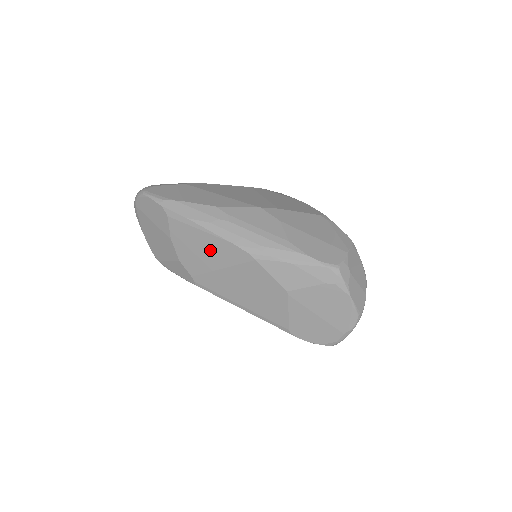
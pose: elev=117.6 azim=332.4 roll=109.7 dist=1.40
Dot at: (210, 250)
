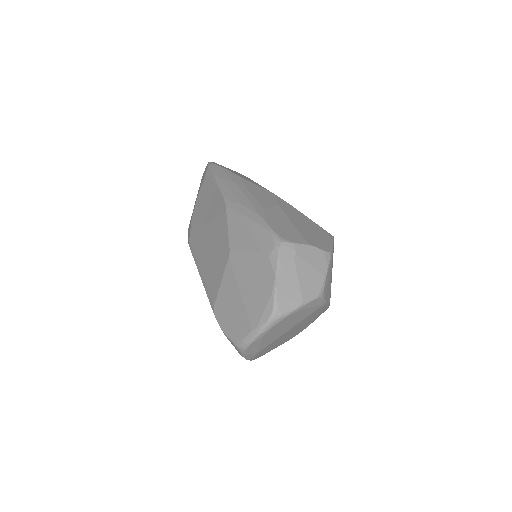
Dot at: (210, 204)
